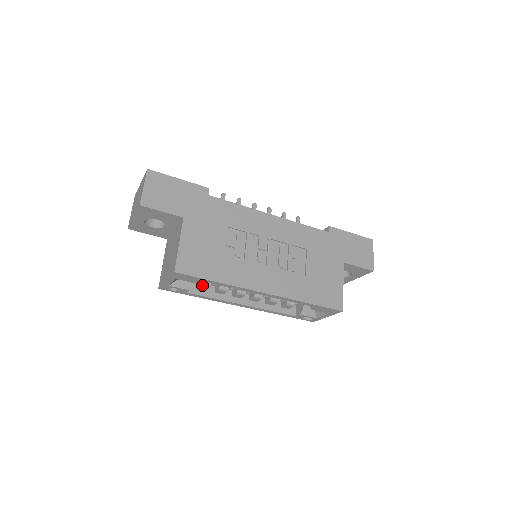
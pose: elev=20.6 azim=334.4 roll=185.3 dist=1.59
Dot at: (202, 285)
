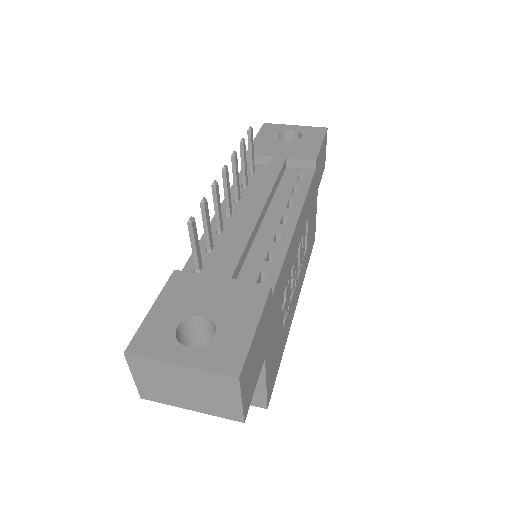
Dot at: occluded
